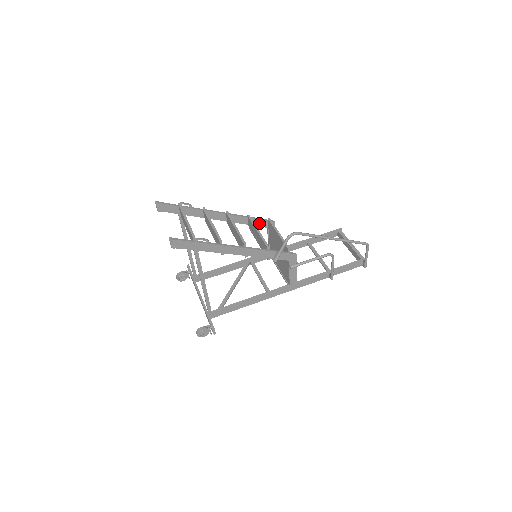
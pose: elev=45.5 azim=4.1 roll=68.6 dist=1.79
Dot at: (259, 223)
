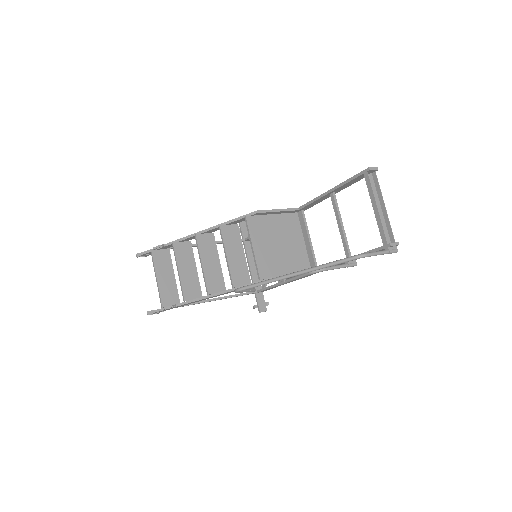
Dot at: (241, 220)
